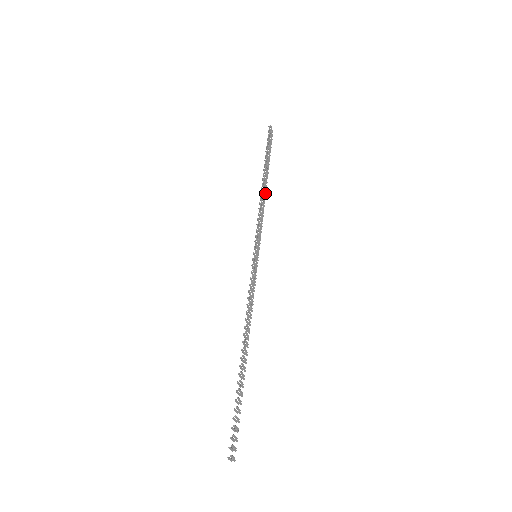
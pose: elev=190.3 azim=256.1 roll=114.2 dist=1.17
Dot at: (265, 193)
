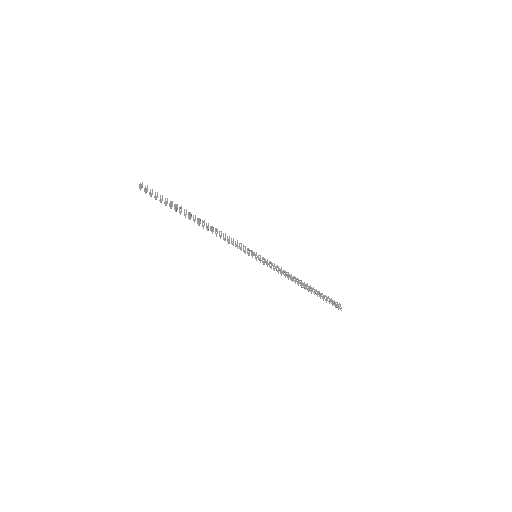
Dot at: (299, 283)
